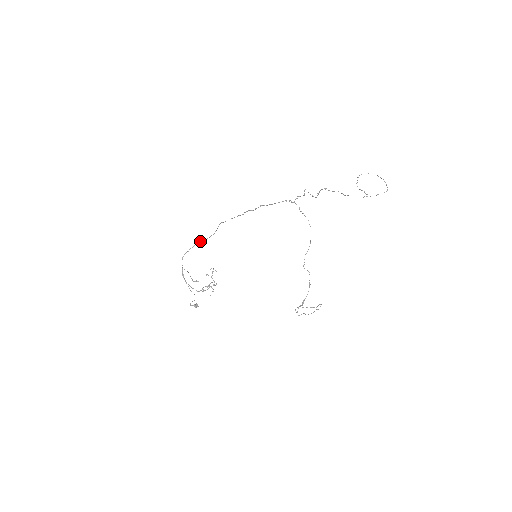
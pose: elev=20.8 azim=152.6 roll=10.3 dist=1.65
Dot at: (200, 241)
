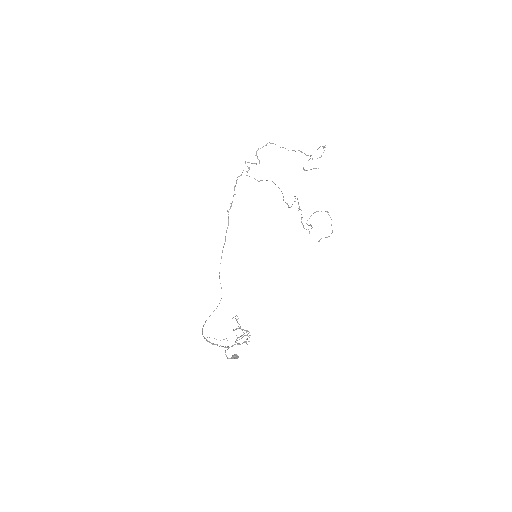
Dot at: (213, 311)
